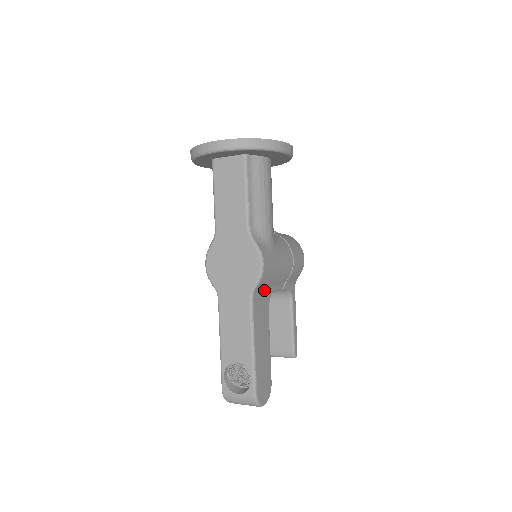
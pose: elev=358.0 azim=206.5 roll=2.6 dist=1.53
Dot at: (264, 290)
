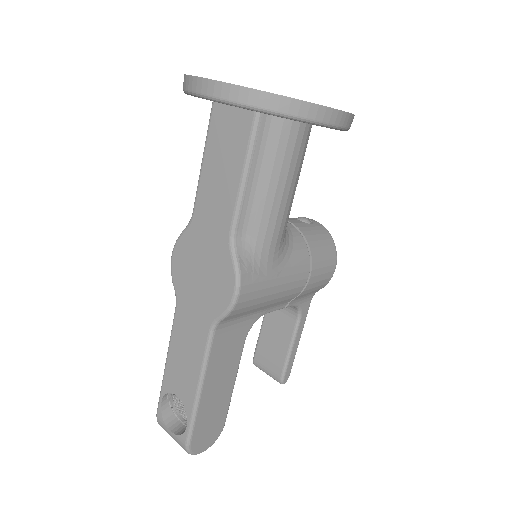
Dot at: (242, 317)
